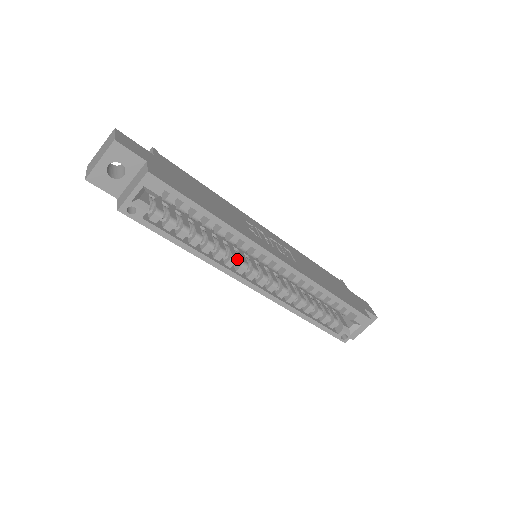
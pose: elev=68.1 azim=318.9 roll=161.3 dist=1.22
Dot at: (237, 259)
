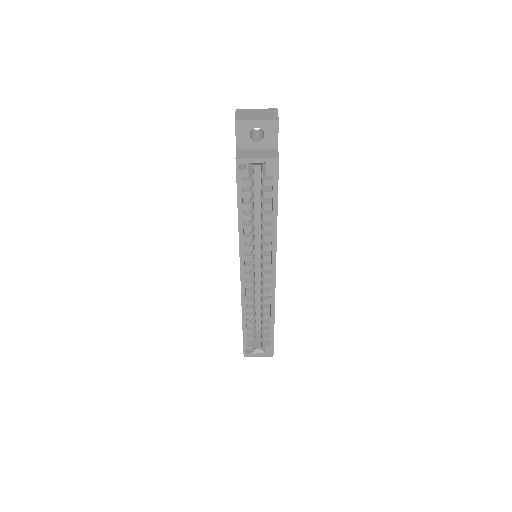
Dot at: occluded
